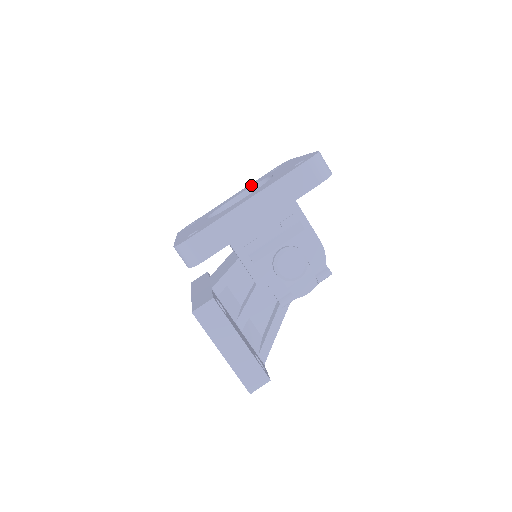
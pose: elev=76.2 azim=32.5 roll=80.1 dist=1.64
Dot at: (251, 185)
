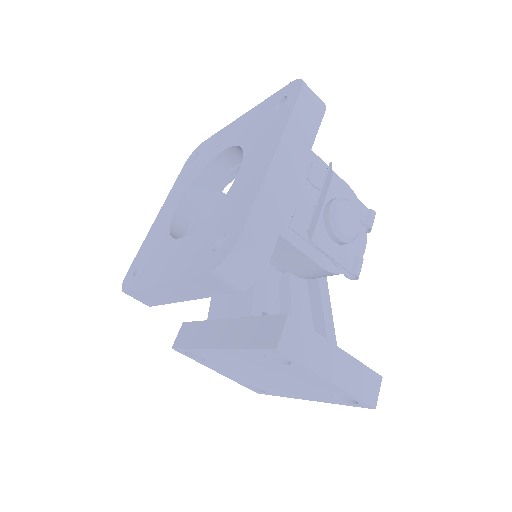
Dot at: (184, 185)
